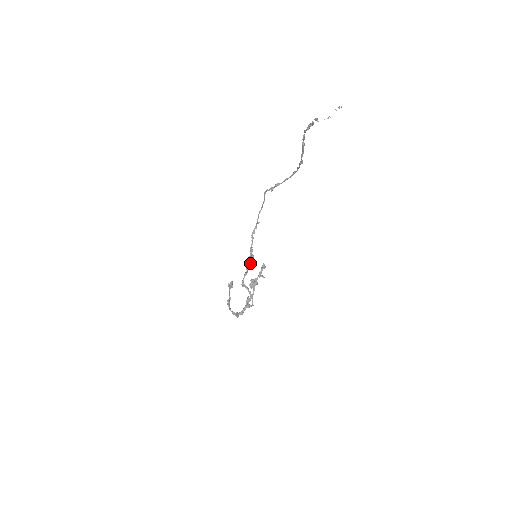
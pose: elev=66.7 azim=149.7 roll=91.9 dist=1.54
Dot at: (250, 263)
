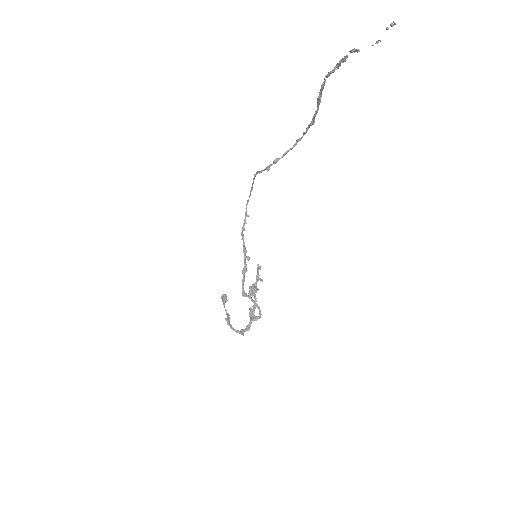
Dot at: (246, 267)
